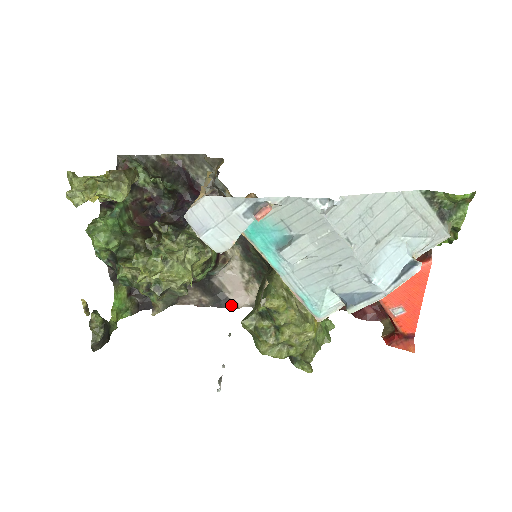
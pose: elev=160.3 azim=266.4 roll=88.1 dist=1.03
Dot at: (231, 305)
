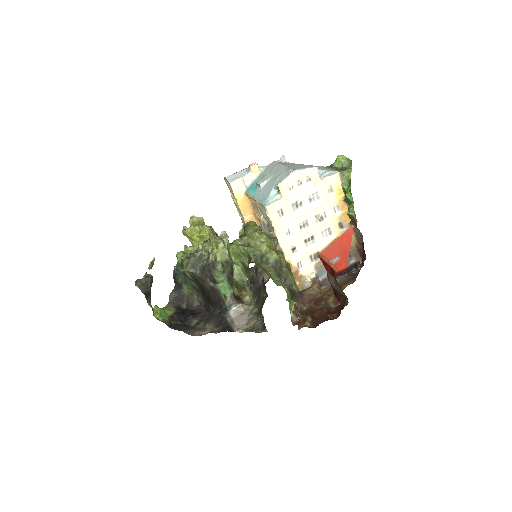
Dot at: (231, 331)
